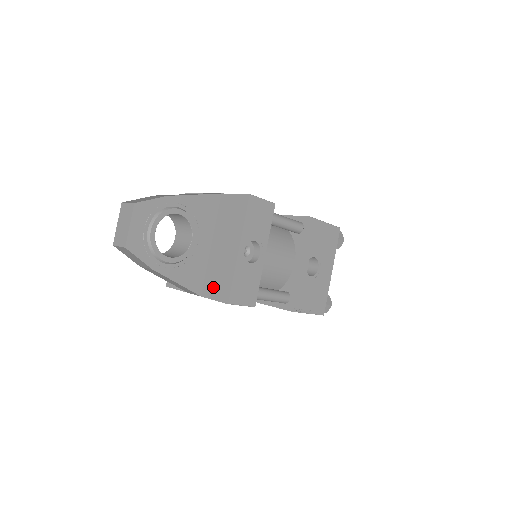
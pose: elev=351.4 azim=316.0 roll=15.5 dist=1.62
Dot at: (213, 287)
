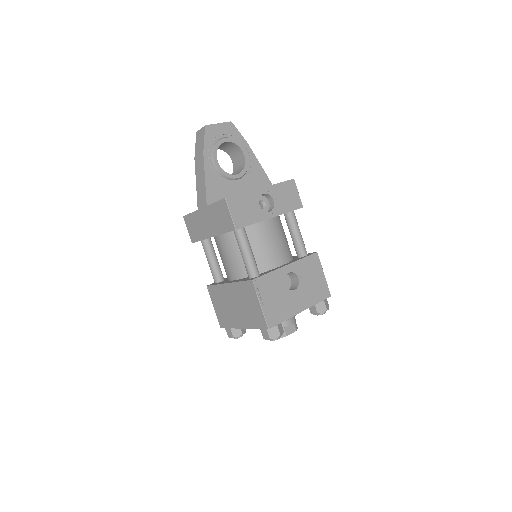
Dot at: occluded
